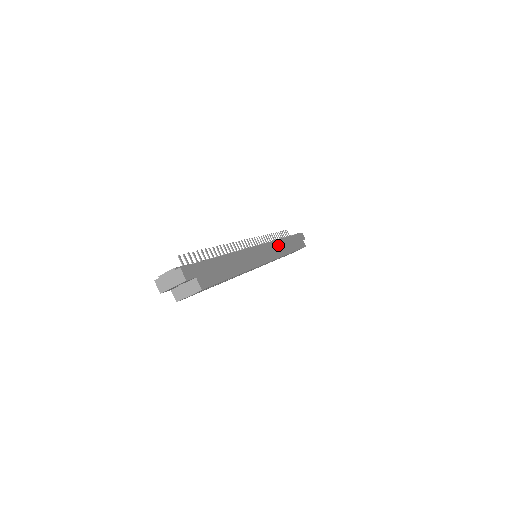
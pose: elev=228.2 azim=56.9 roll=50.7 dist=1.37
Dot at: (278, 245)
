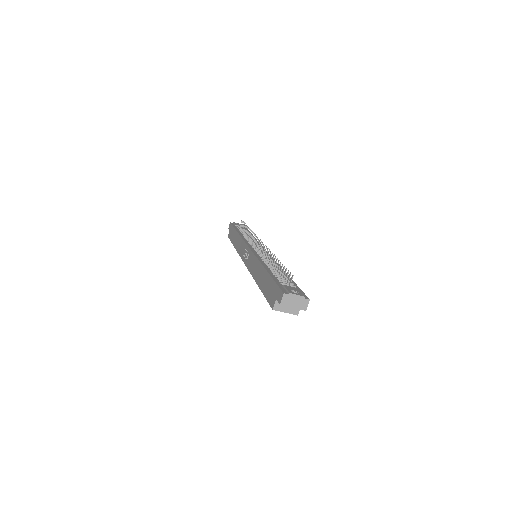
Dot at: occluded
